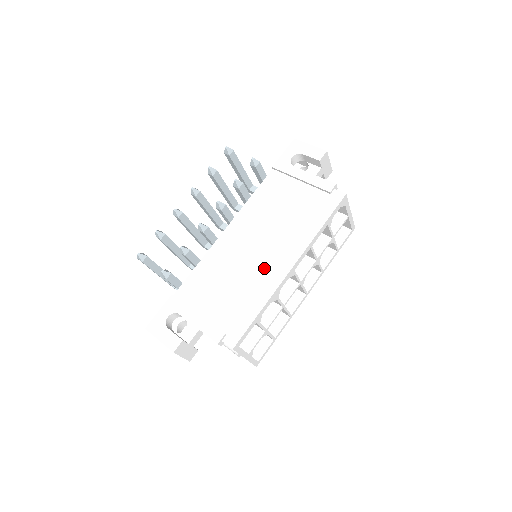
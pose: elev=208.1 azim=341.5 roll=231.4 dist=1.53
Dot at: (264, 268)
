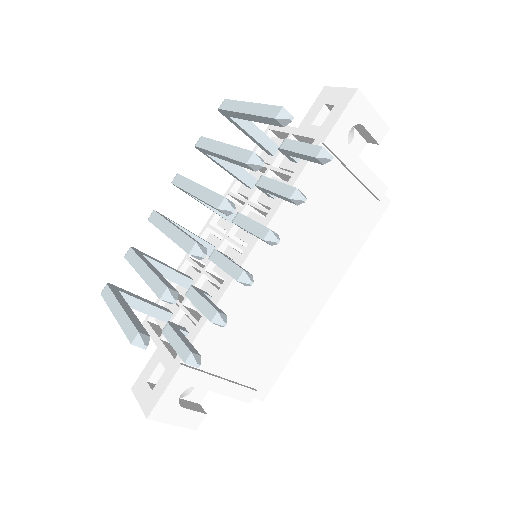
Dot at: (299, 305)
